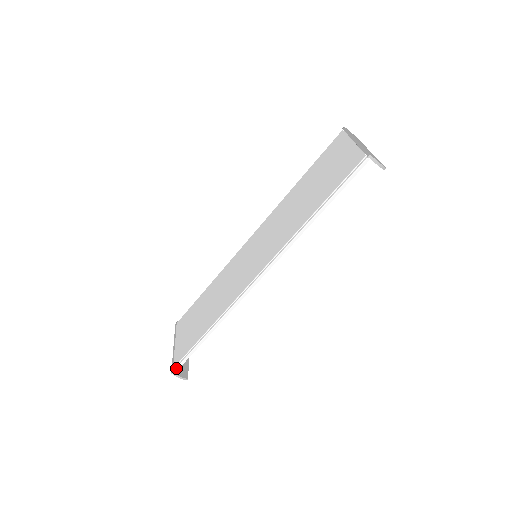
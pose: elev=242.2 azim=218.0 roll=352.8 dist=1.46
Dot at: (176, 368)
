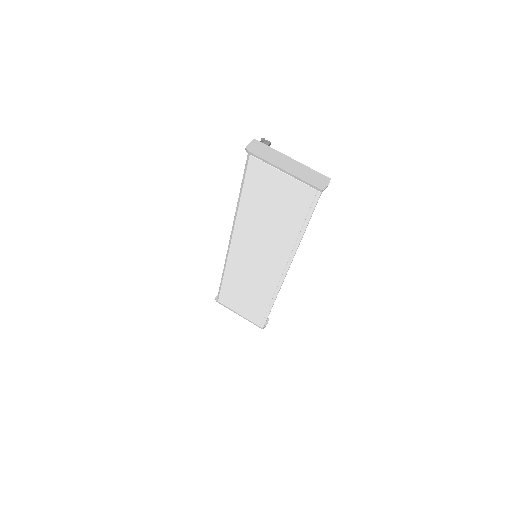
Dot at: (263, 327)
